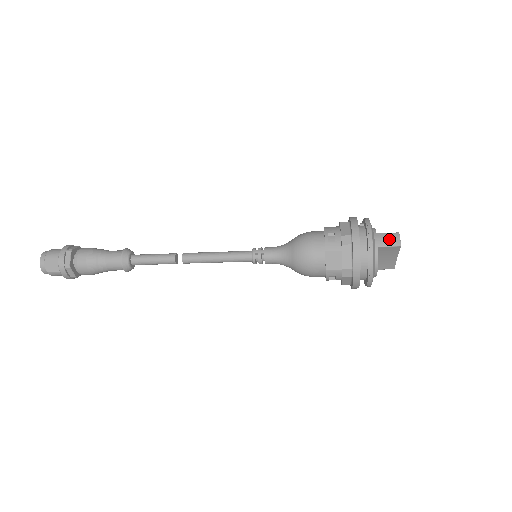
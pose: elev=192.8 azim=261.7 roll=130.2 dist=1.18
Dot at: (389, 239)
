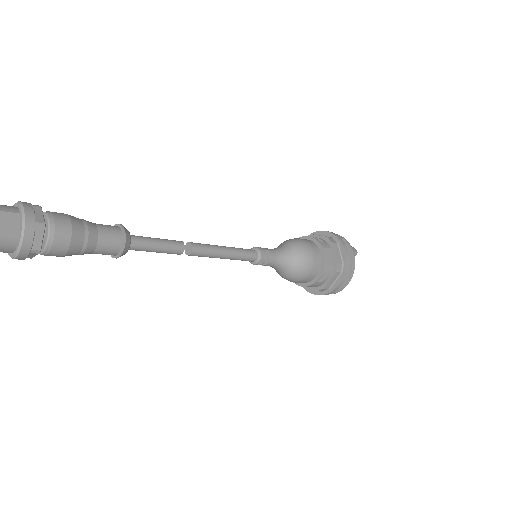
Dot at: occluded
